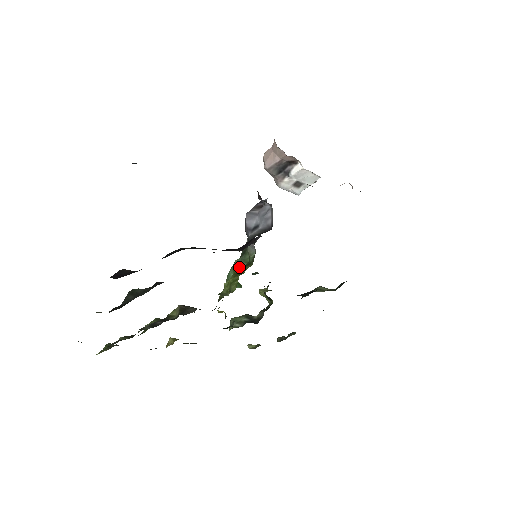
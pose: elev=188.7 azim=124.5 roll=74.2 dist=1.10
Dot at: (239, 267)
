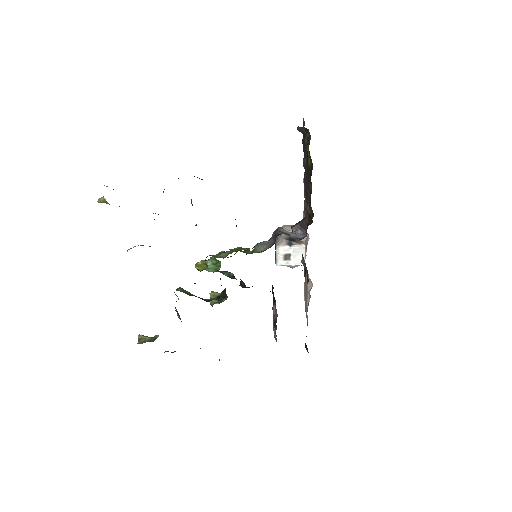
Dot at: (241, 251)
